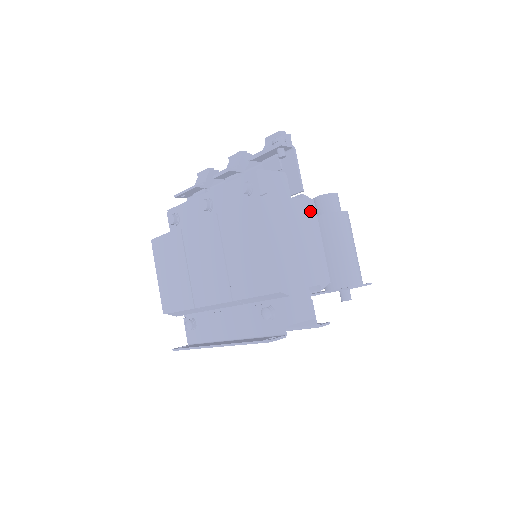
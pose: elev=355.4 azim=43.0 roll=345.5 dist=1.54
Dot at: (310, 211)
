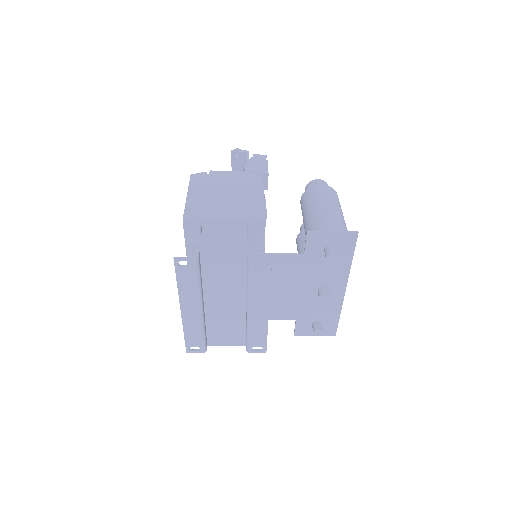
Dot at: (254, 181)
